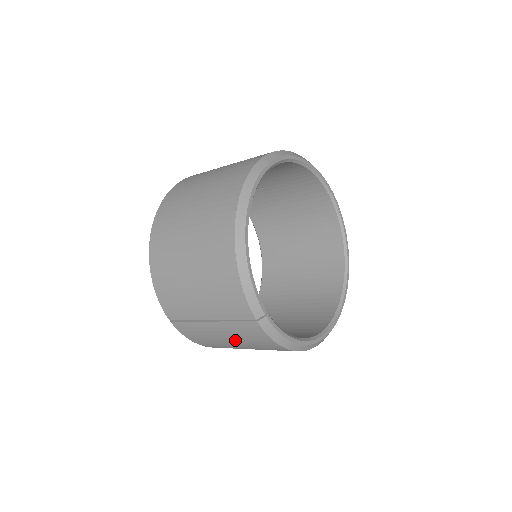
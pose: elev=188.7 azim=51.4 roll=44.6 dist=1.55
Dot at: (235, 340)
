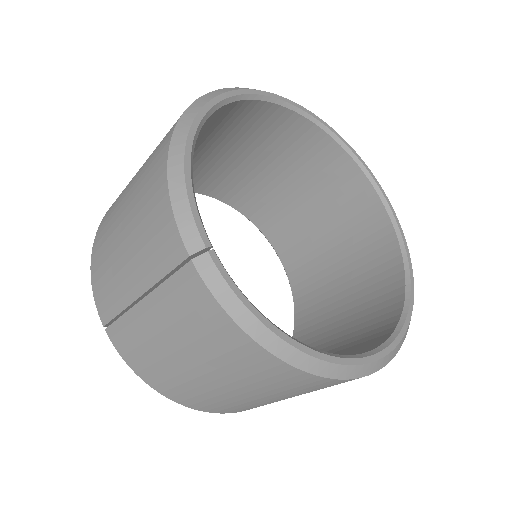
Dot at: (180, 340)
